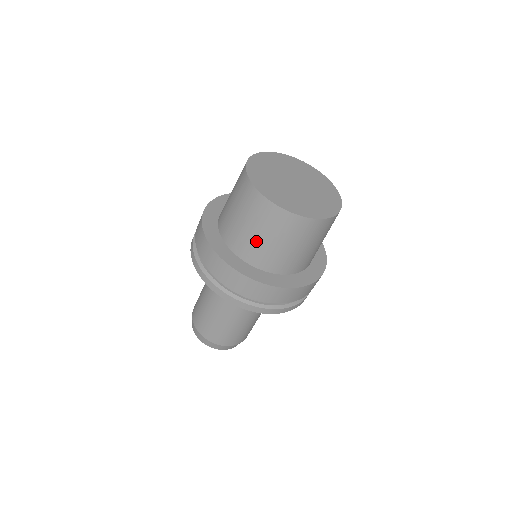
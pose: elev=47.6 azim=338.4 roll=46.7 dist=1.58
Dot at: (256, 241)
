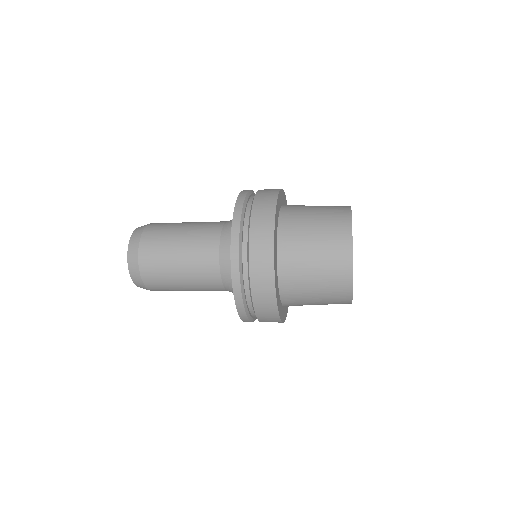
Dot at: occluded
